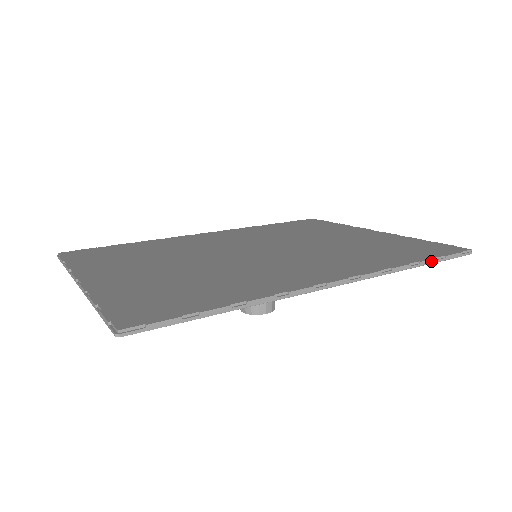
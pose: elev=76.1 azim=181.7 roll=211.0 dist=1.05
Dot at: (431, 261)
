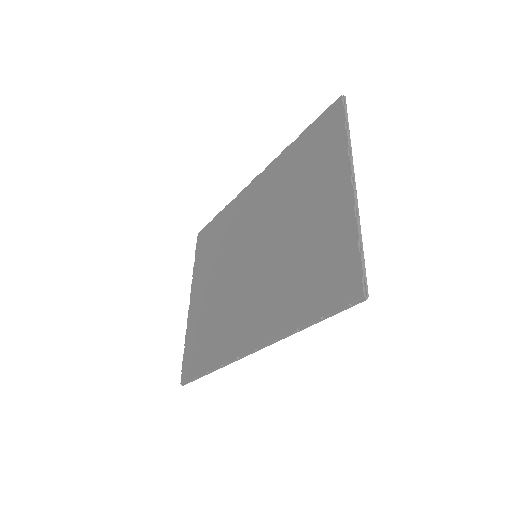
Dot at: (316, 322)
